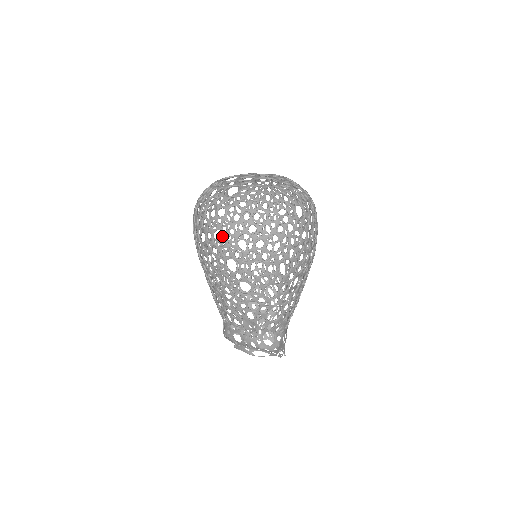
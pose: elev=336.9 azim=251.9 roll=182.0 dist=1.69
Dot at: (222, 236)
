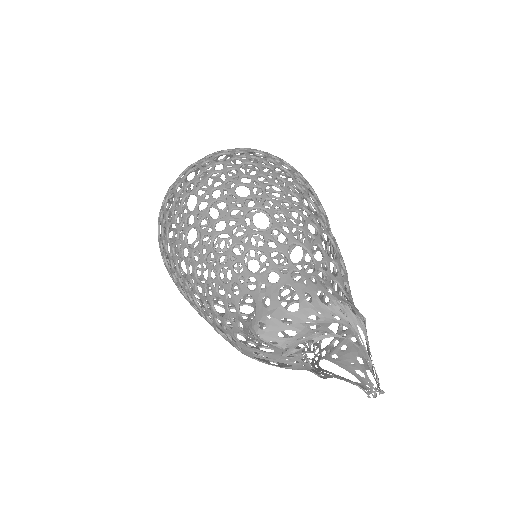
Dot at: occluded
